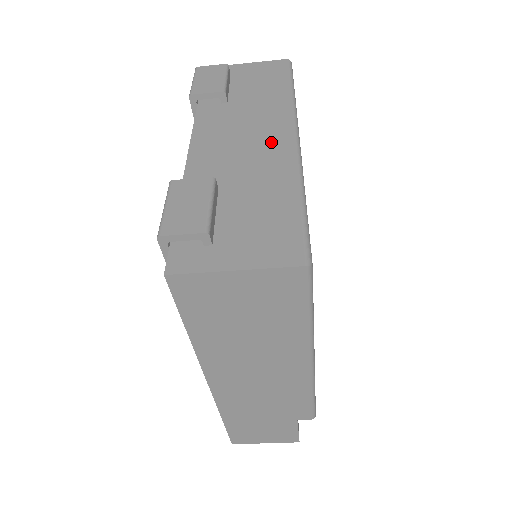
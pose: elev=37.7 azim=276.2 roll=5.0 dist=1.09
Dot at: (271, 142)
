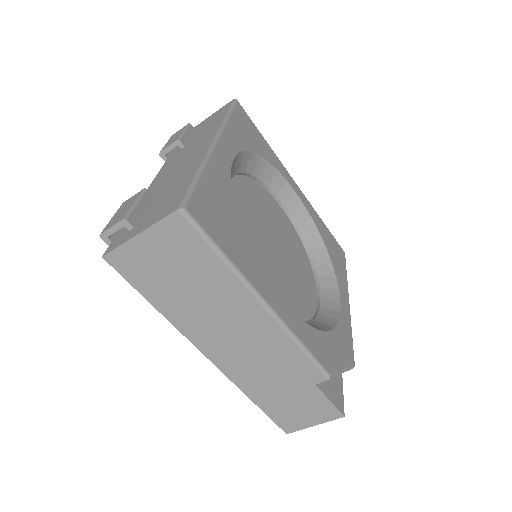
Dot at: (197, 153)
